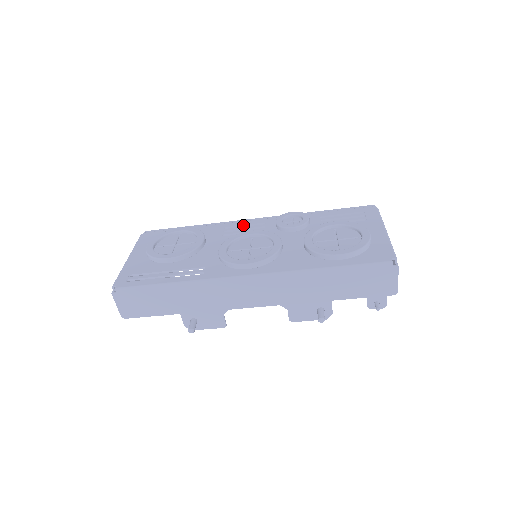
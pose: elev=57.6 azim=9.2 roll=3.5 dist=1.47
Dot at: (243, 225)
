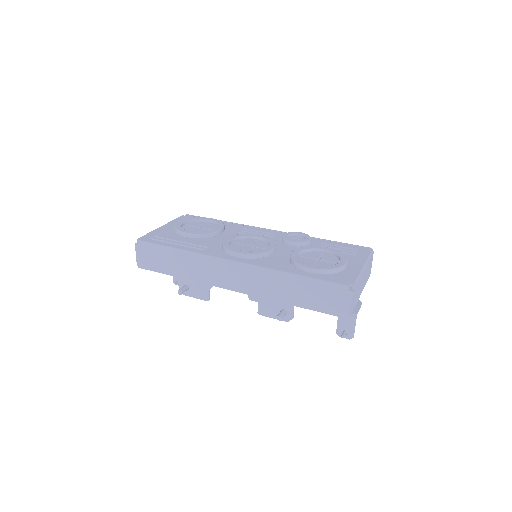
Dot at: (259, 231)
